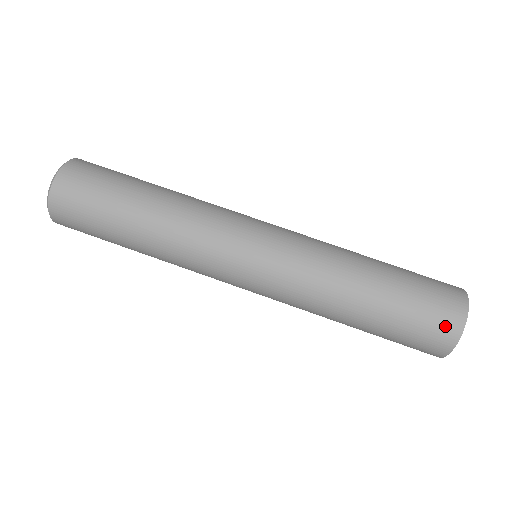
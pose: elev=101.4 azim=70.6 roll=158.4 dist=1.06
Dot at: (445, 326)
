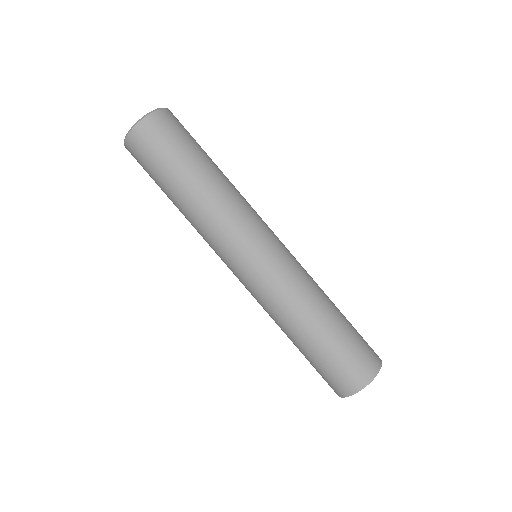
Dot at: (338, 387)
